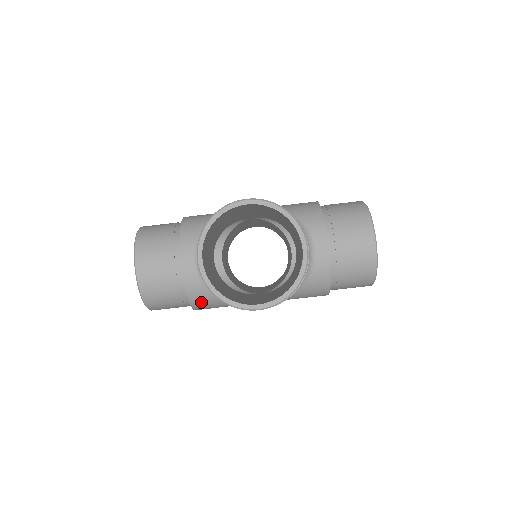
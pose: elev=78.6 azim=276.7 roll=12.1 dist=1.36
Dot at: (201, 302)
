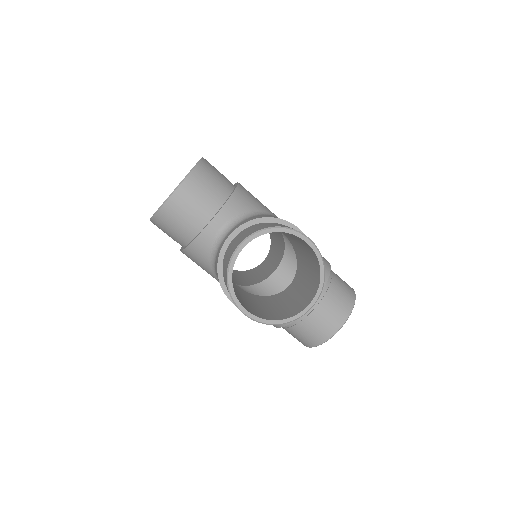
Dot at: (194, 254)
